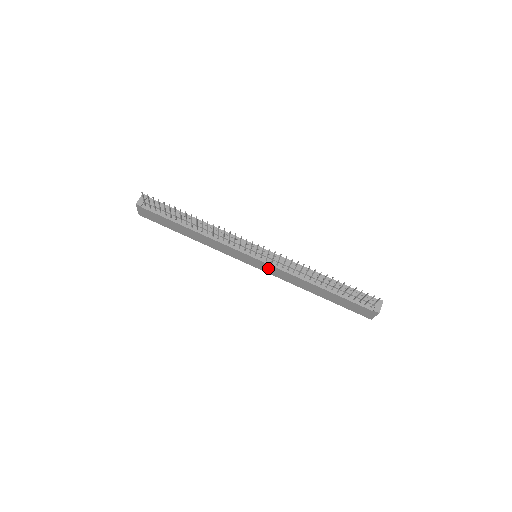
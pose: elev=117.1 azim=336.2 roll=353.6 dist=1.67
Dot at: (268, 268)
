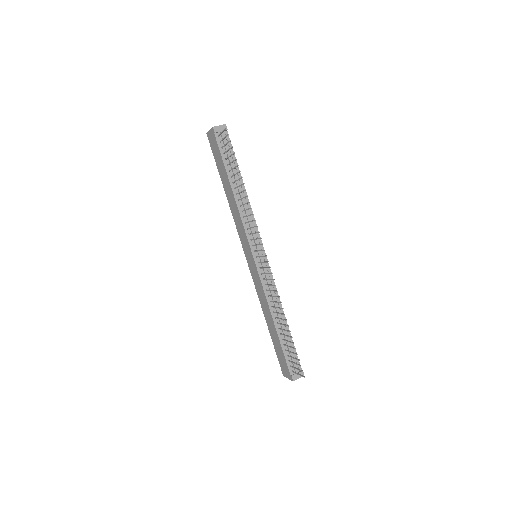
Dot at: (255, 273)
